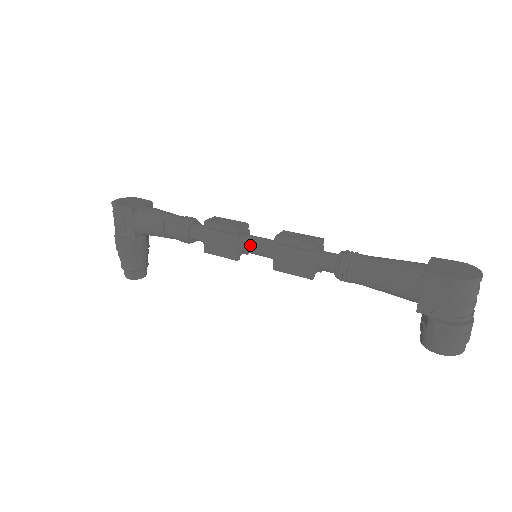
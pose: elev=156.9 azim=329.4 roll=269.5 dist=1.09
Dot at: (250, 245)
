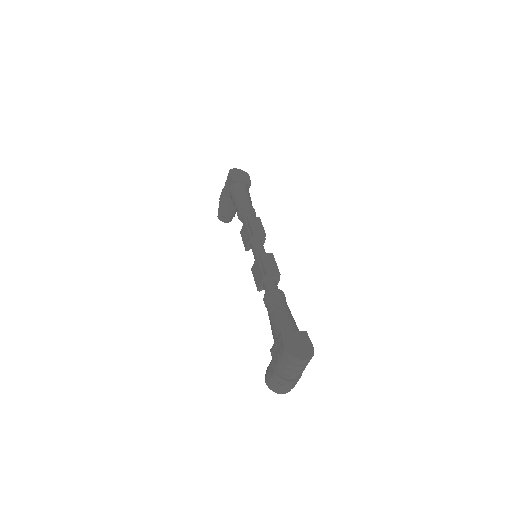
Dot at: (253, 247)
